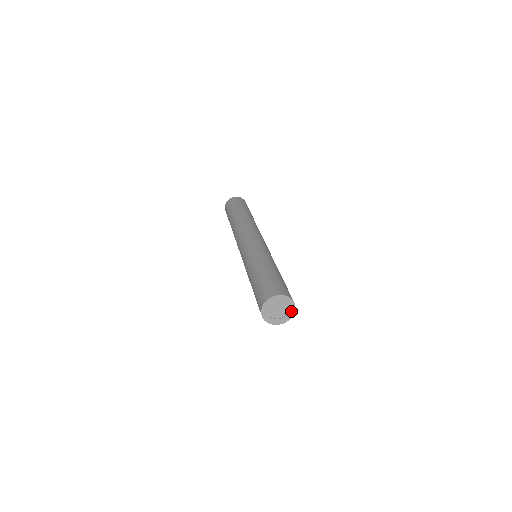
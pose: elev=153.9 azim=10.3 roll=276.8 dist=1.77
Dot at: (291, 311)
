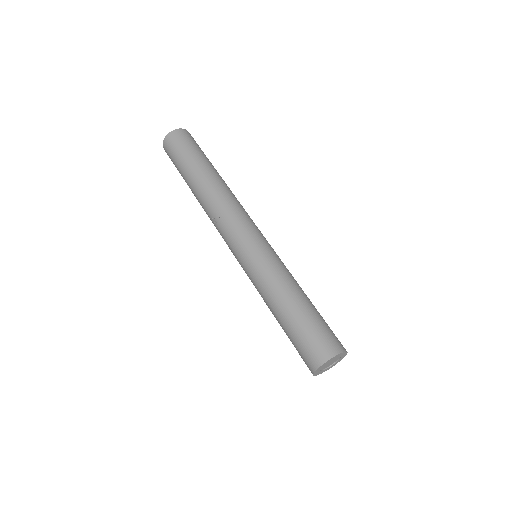
Dot at: (337, 362)
